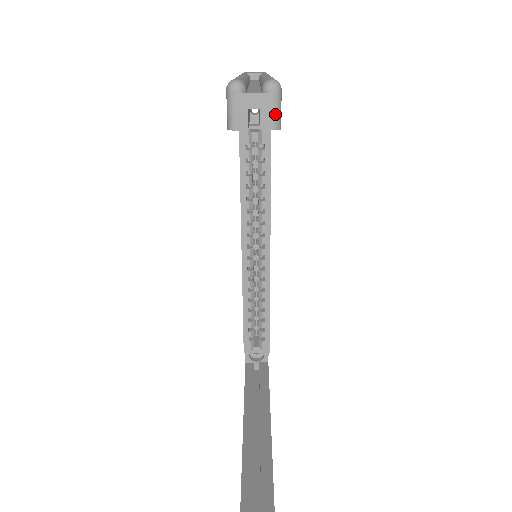
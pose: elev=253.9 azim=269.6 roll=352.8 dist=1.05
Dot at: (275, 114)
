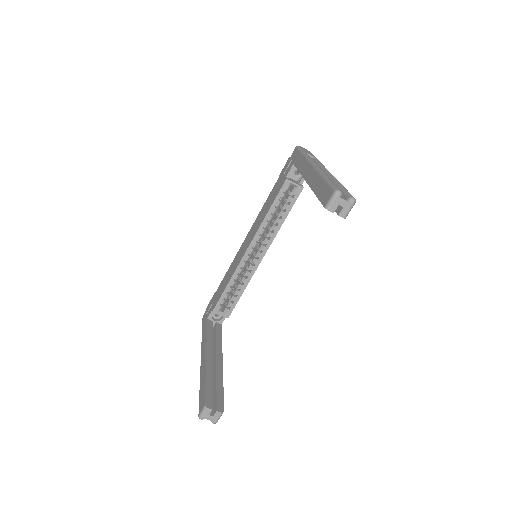
Dot at: (348, 212)
